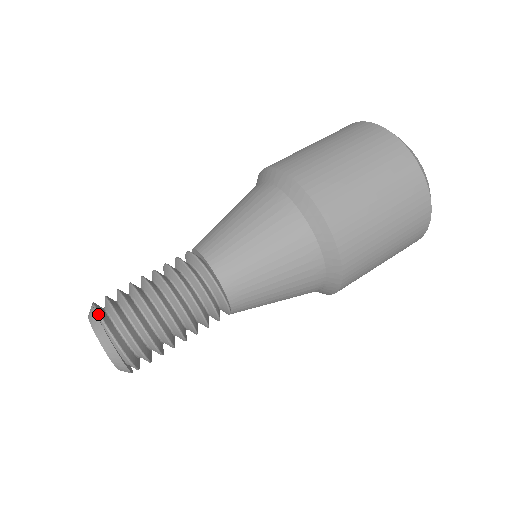
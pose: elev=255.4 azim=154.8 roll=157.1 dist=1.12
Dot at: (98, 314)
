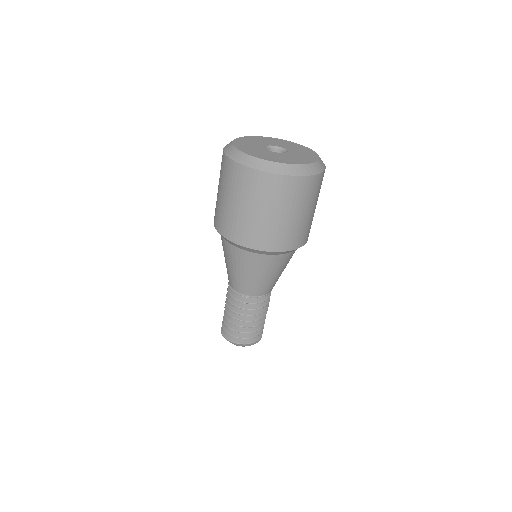
Dot at: (225, 338)
